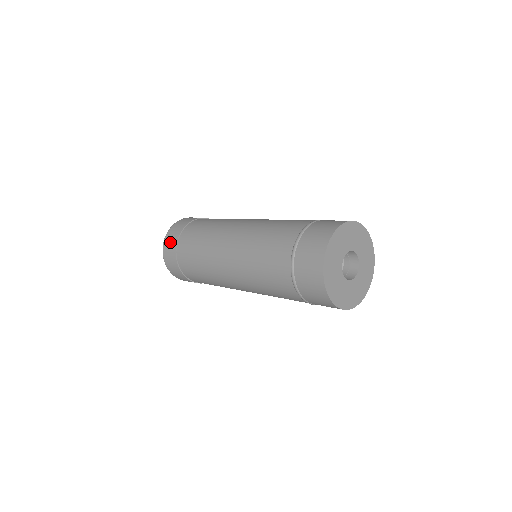
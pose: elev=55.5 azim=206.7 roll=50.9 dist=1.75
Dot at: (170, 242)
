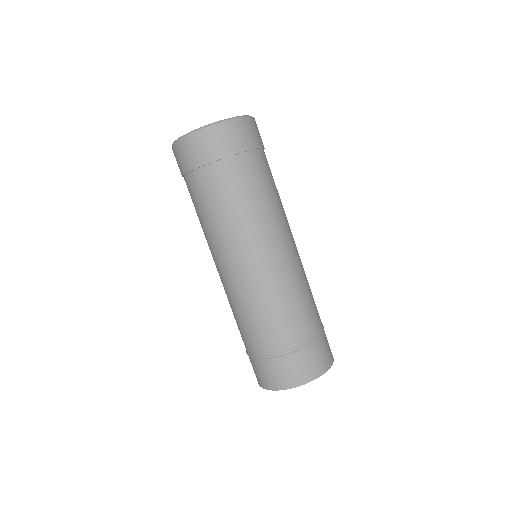
Dot at: (199, 150)
